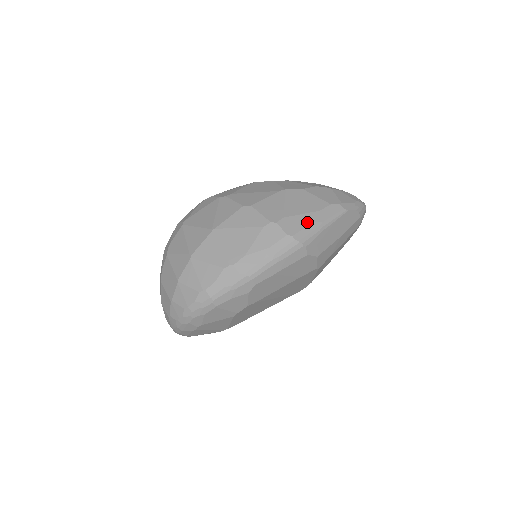
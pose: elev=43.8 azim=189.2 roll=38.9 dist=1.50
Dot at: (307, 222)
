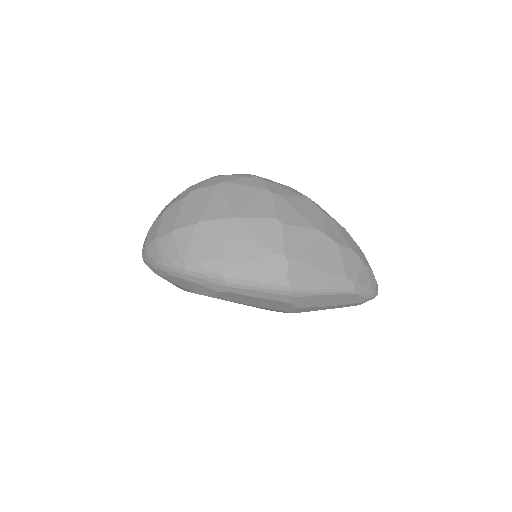
Dot at: (313, 279)
